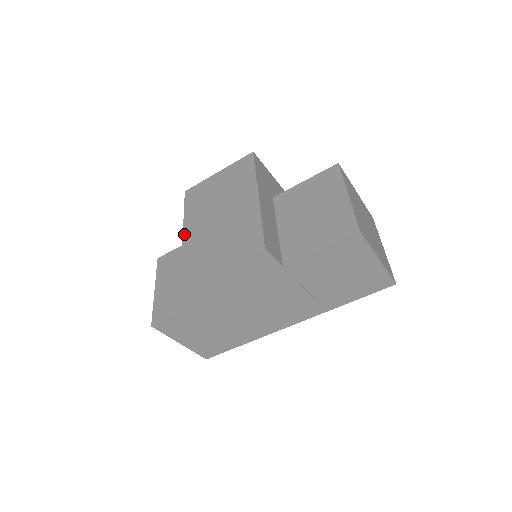
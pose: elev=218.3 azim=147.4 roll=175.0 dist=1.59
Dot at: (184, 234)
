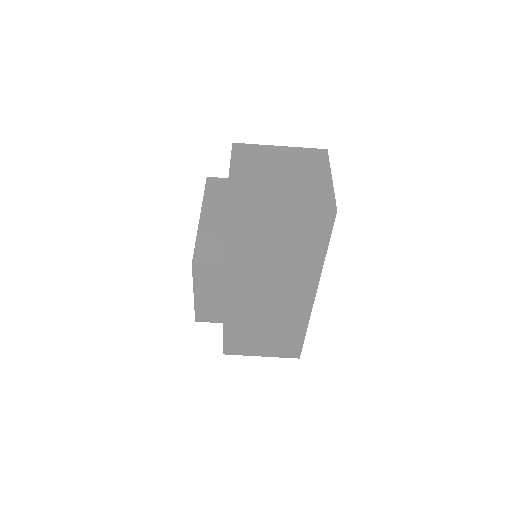
Dot at: occluded
